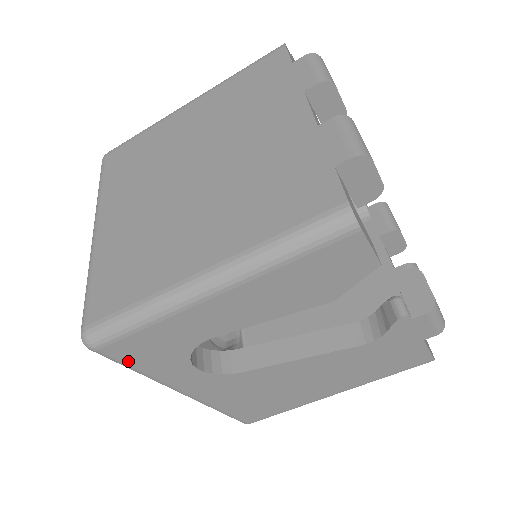
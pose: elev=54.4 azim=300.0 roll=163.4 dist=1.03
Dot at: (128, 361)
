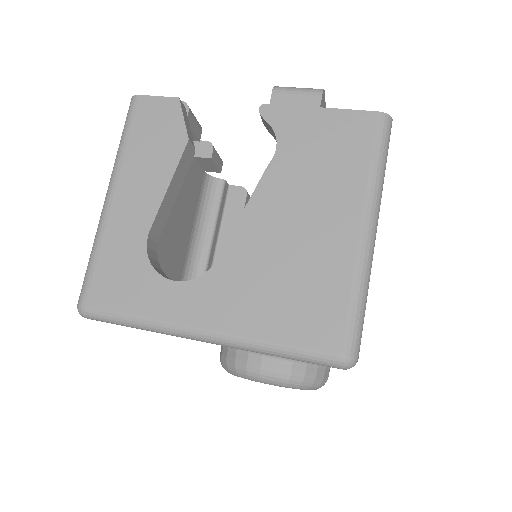
Dot at: (114, 307)
